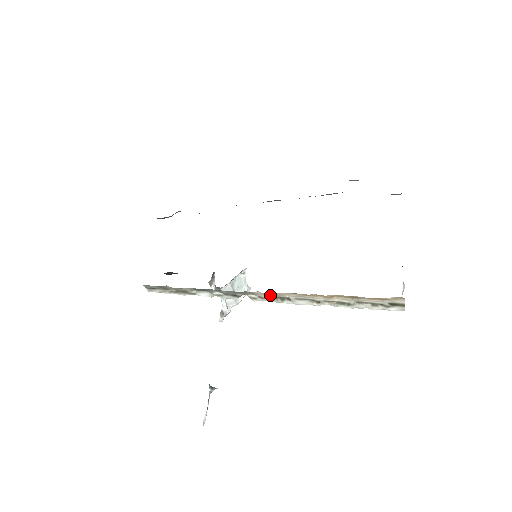
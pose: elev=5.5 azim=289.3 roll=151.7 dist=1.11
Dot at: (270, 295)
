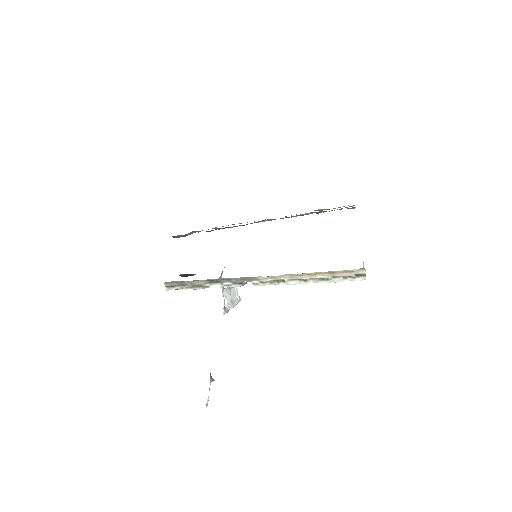
Dot at: (269, 279)
